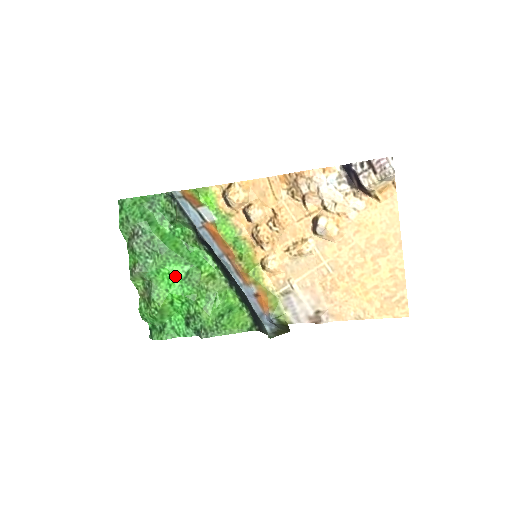
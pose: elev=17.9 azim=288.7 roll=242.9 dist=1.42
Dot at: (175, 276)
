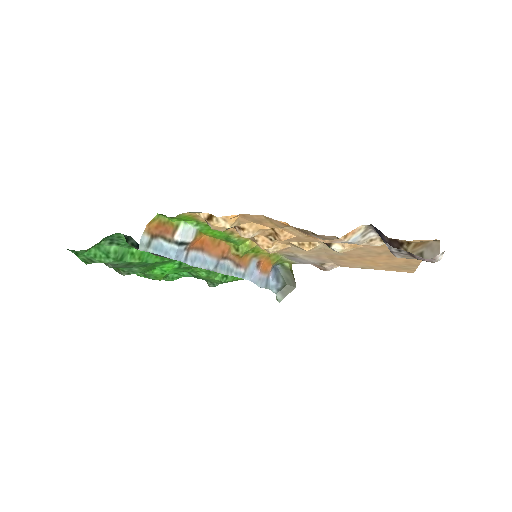
Dot at: (167, 268)
